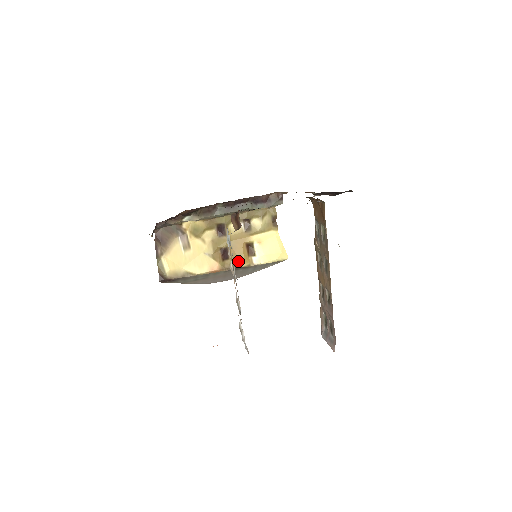
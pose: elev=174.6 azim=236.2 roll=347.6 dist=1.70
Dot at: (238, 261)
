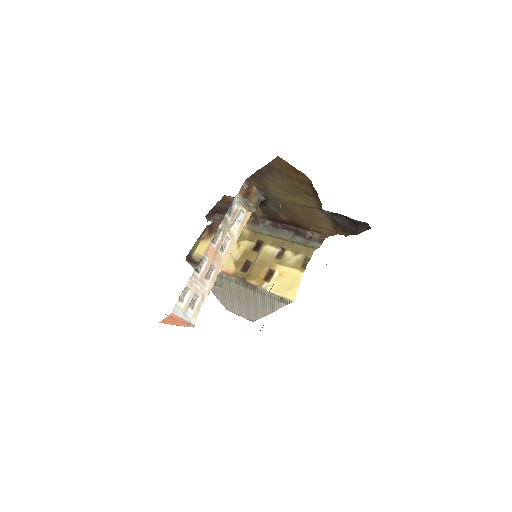
Dot at: (251, 277)
